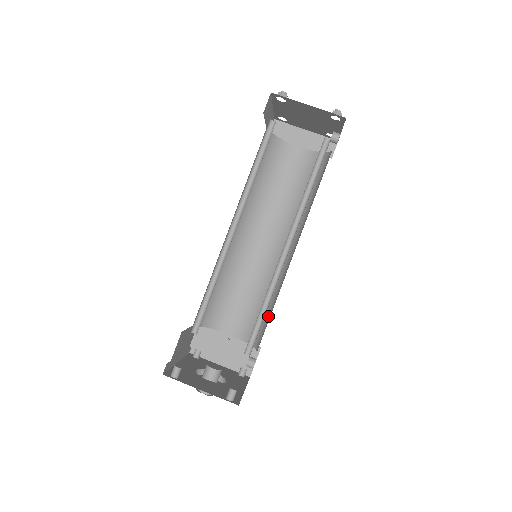
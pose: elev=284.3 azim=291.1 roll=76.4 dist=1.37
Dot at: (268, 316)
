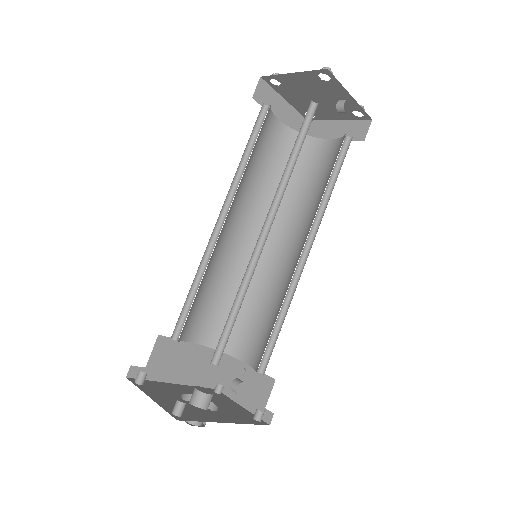
Dot at: occluded
